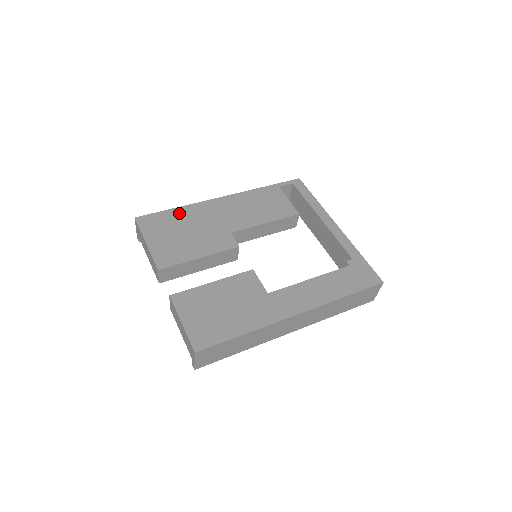
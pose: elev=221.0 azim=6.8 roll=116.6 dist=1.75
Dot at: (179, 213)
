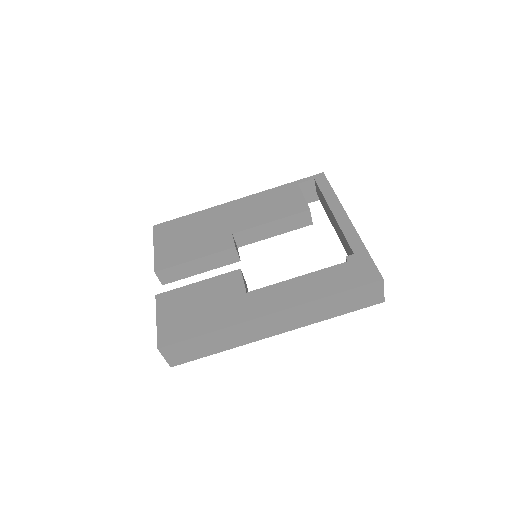
Dot at: (191, 219)
